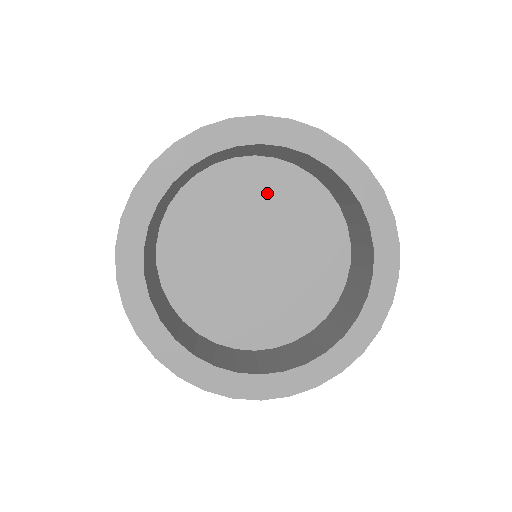
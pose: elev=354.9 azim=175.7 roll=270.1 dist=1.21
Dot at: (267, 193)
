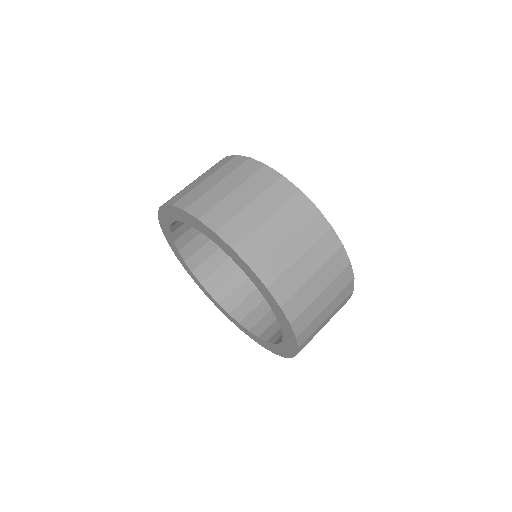
Dot at: occluded
